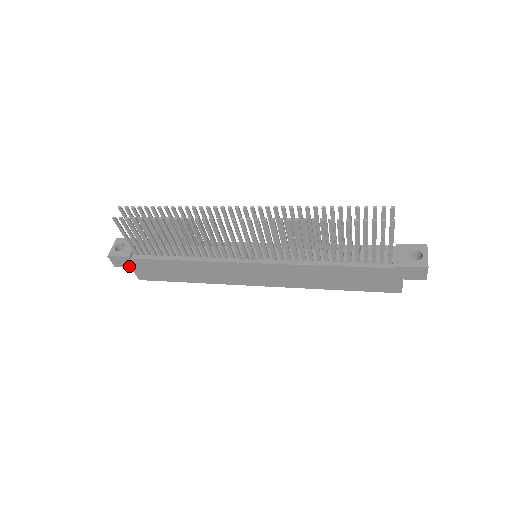
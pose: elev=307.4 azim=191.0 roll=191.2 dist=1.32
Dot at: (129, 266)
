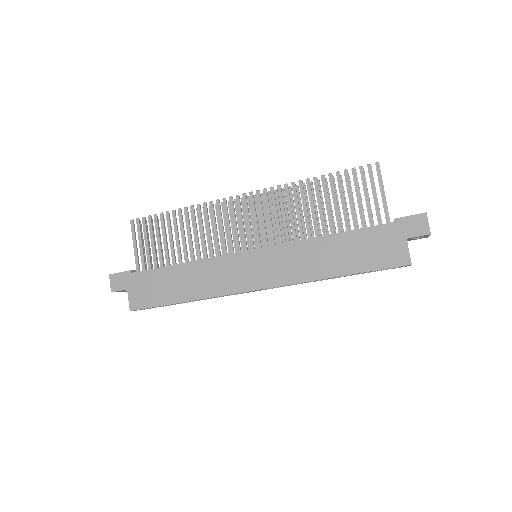
Dot at: (126, 287)
